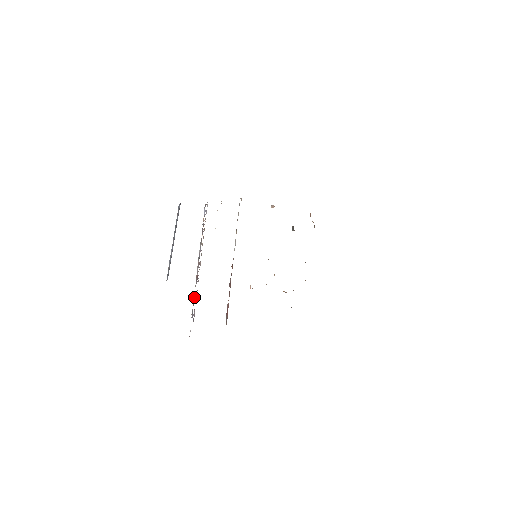
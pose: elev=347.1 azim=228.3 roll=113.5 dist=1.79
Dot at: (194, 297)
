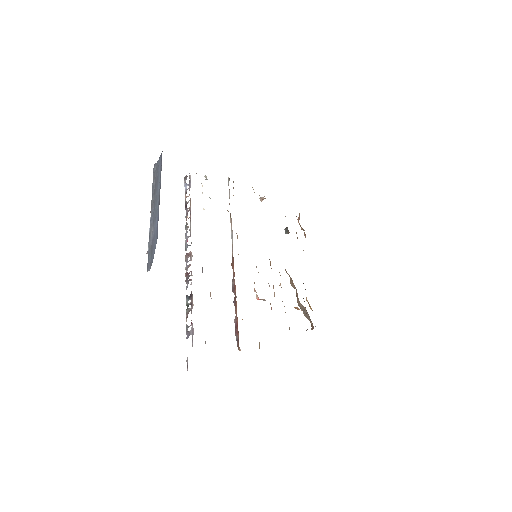
Dot at: (187, 305)
